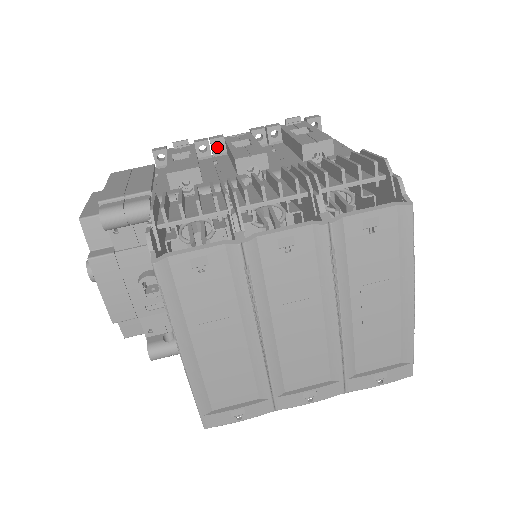
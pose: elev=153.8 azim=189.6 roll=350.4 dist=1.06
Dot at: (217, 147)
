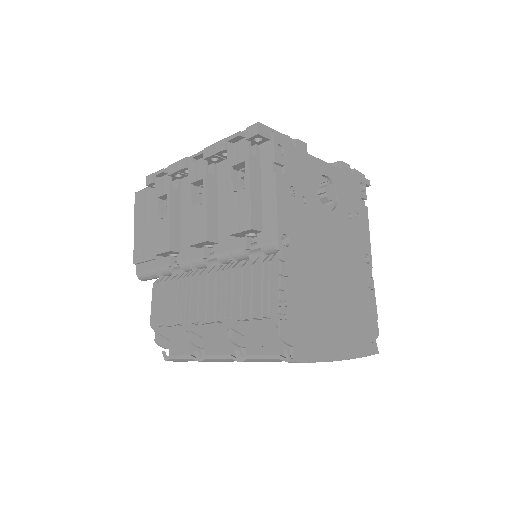
Dot at: occluded
